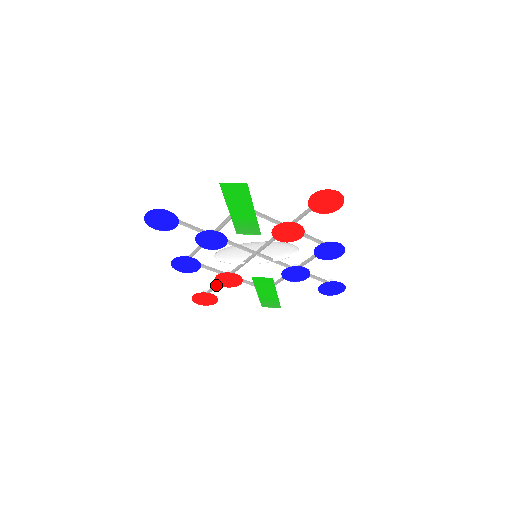
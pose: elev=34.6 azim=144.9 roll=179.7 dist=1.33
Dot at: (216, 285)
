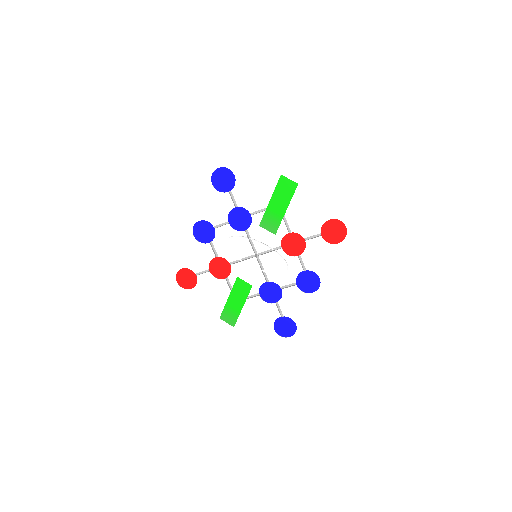
Dot at: (204, 272)
